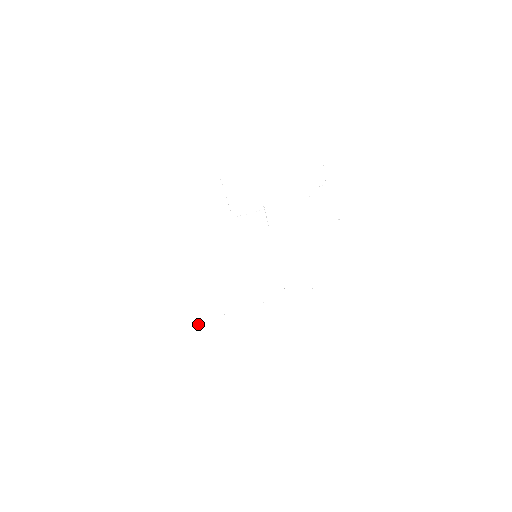
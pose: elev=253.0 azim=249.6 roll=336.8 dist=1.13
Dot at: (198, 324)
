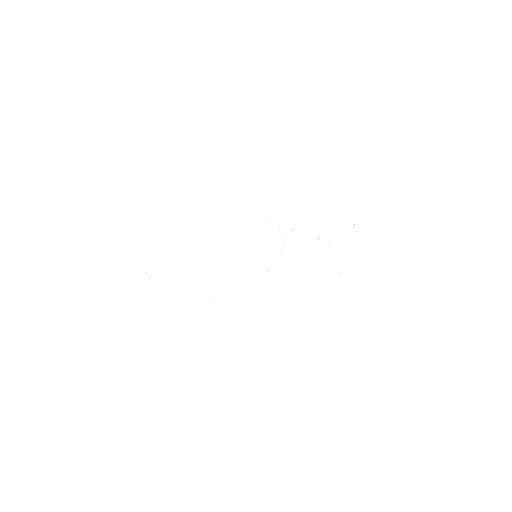
Dot at: occluded
